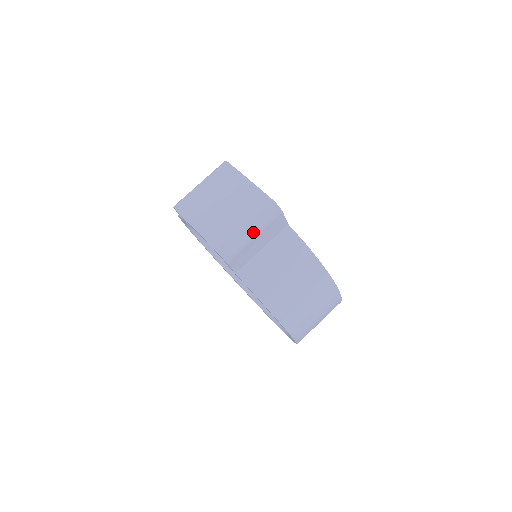
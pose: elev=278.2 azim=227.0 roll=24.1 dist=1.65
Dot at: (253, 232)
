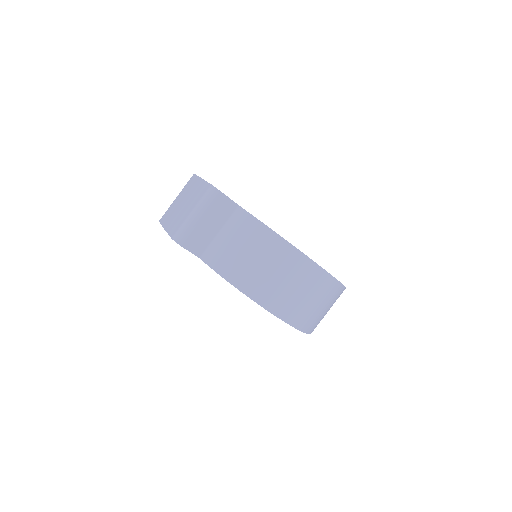
Dot at: (198, 215)
